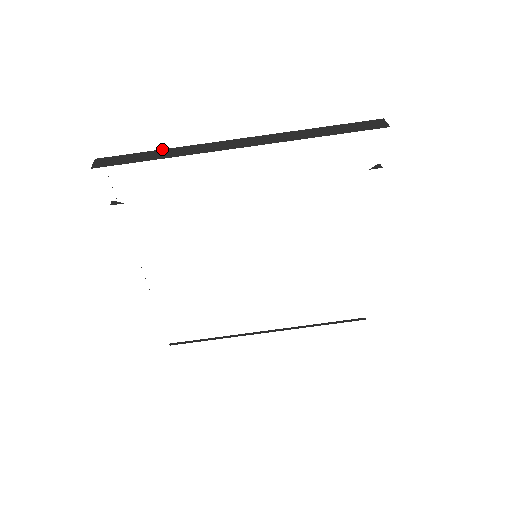
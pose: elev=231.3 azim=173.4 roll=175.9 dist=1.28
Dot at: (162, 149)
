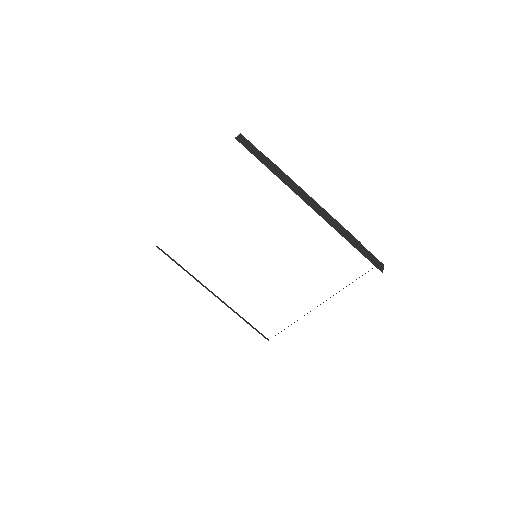
Dot at: occluded
